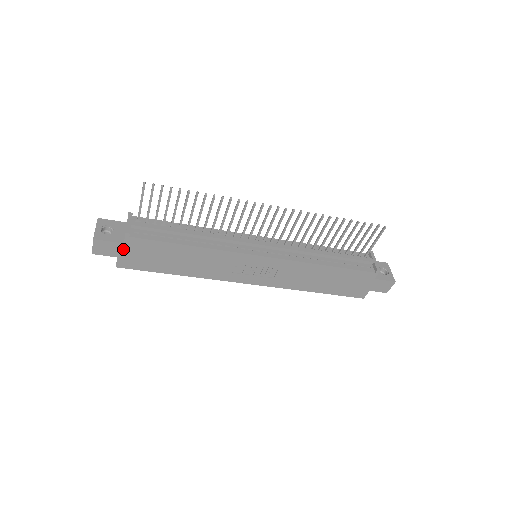
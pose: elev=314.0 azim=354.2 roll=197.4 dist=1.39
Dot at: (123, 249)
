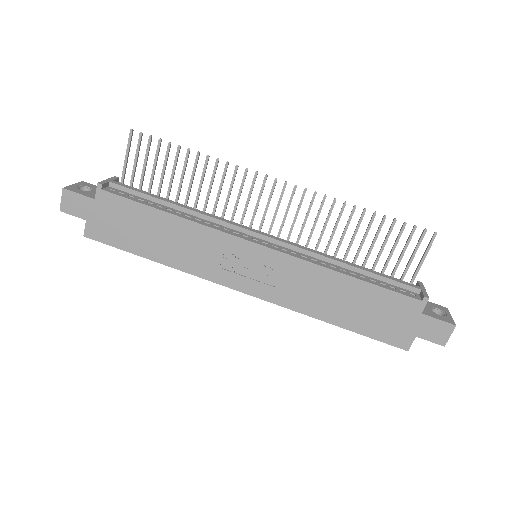
Dot at: (93, 208)
